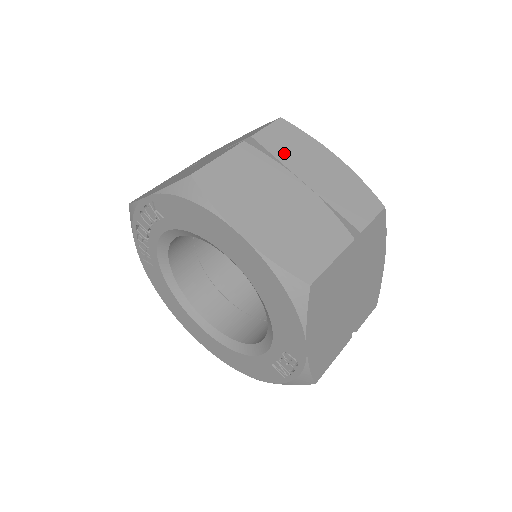
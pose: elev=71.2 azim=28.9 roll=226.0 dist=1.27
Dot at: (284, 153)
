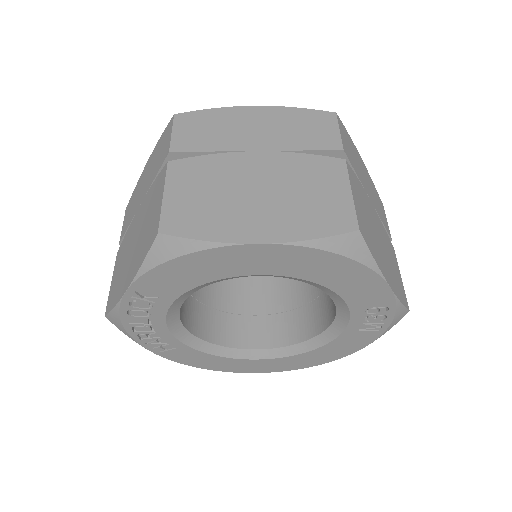
Dot at: (212, 141)
